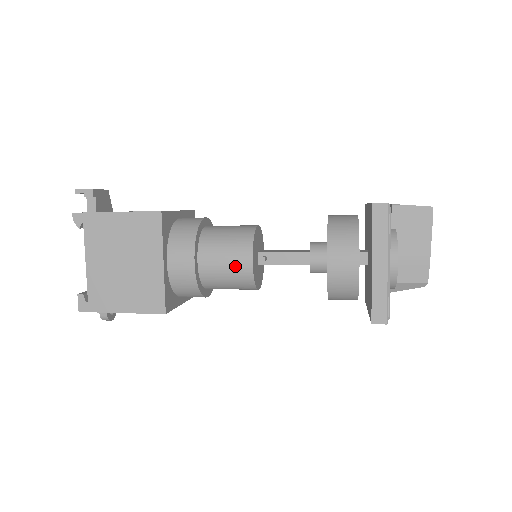
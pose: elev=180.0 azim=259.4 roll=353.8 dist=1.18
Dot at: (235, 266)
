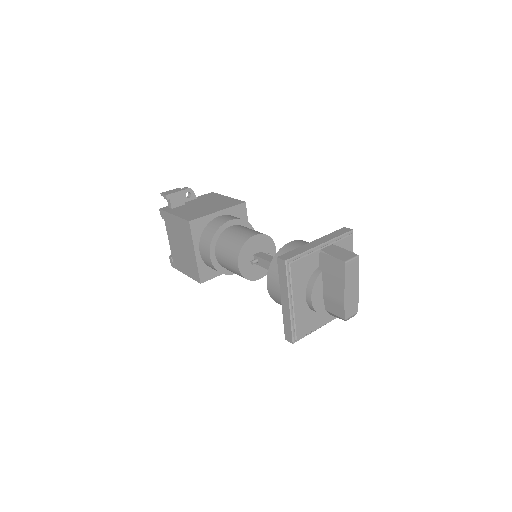
Dot at: (231, 265)
